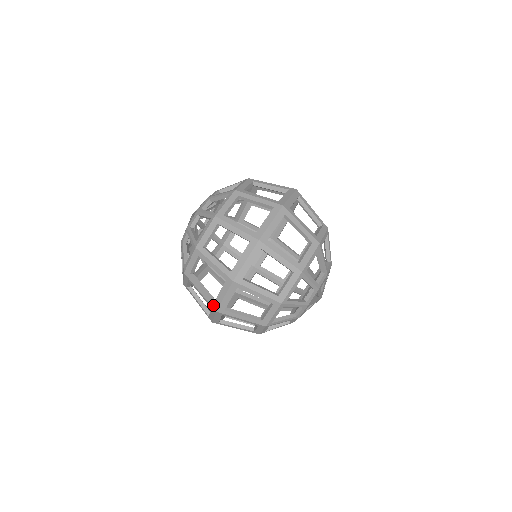
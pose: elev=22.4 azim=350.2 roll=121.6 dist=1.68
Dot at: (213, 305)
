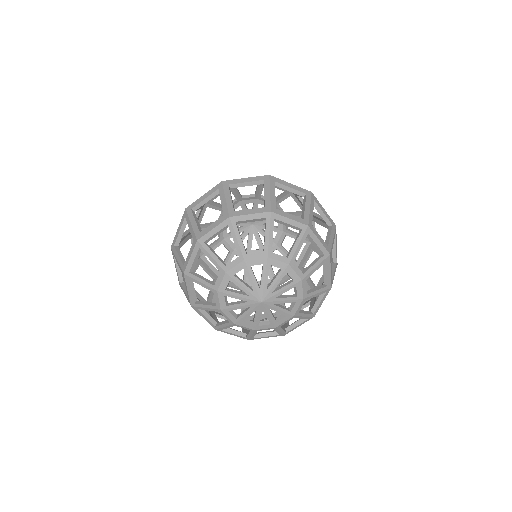
Dot at: occluded
